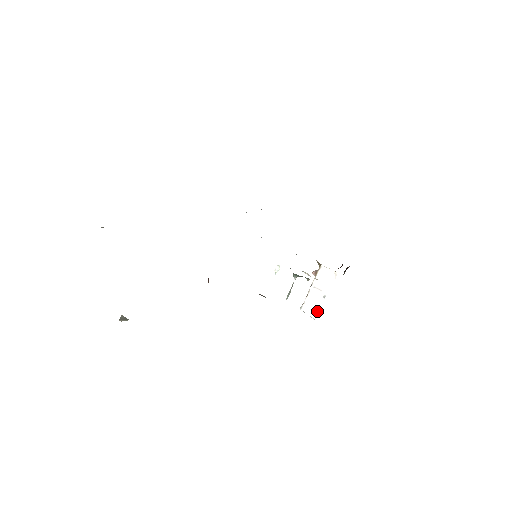
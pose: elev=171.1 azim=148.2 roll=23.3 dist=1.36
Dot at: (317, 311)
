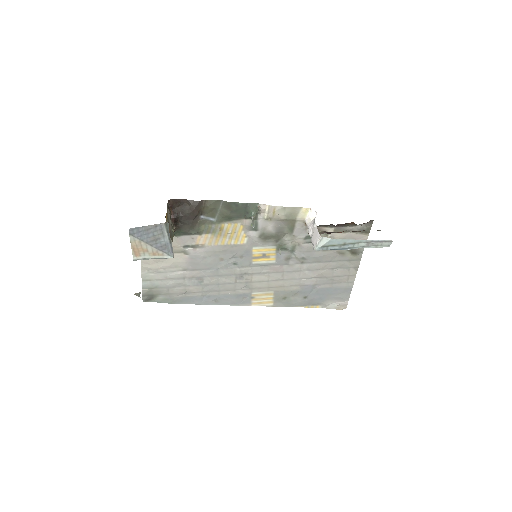
Dot at: (317, 232)
